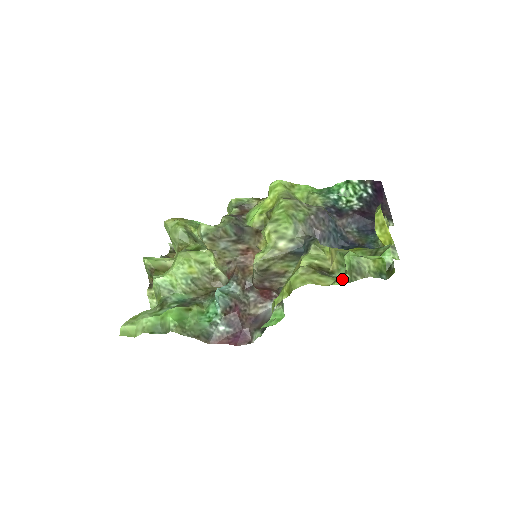
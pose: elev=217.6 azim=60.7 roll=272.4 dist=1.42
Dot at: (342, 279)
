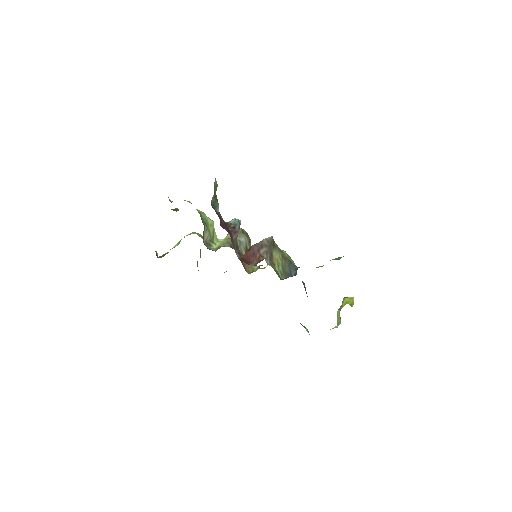
Dot at: occluded
